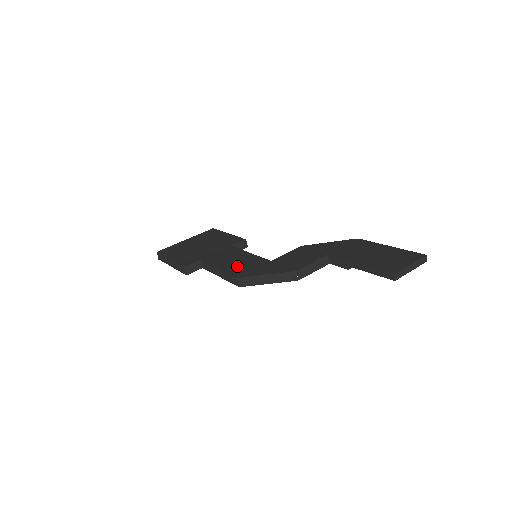
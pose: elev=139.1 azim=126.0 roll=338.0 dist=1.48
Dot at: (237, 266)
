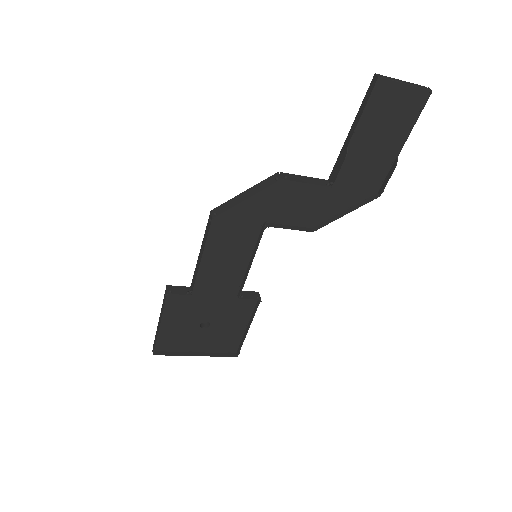
Dot at: occluded
